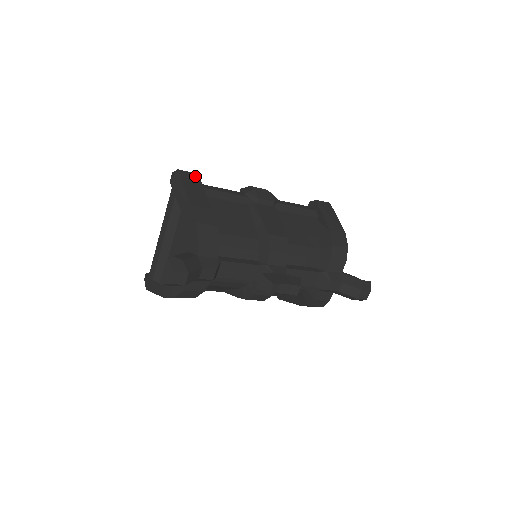
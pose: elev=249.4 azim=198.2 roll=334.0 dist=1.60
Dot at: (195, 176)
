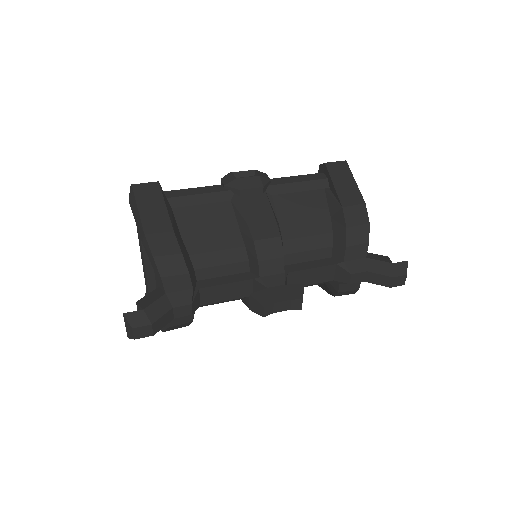
Dot at: (154, 187)
